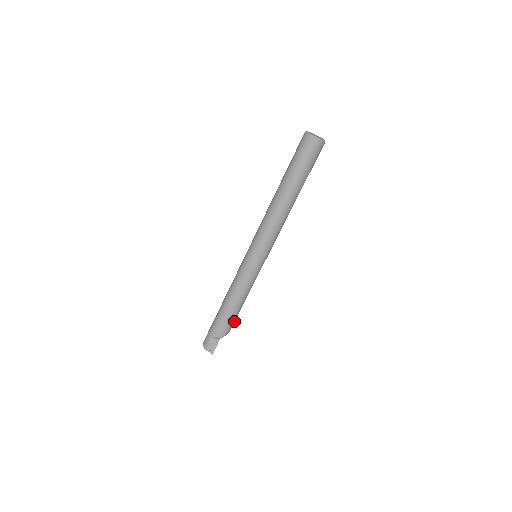
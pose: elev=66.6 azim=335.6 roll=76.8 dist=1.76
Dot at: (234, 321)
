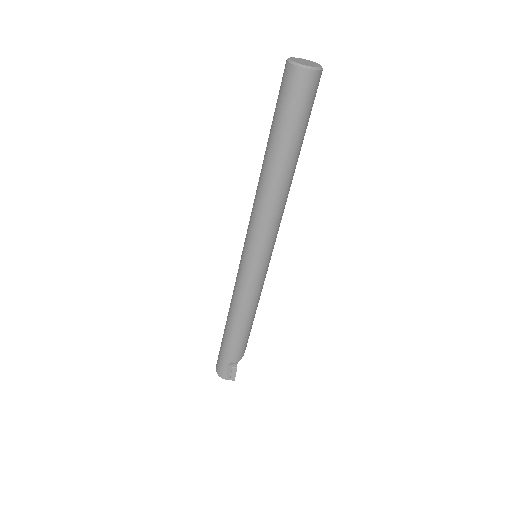
Dot at: occluded
